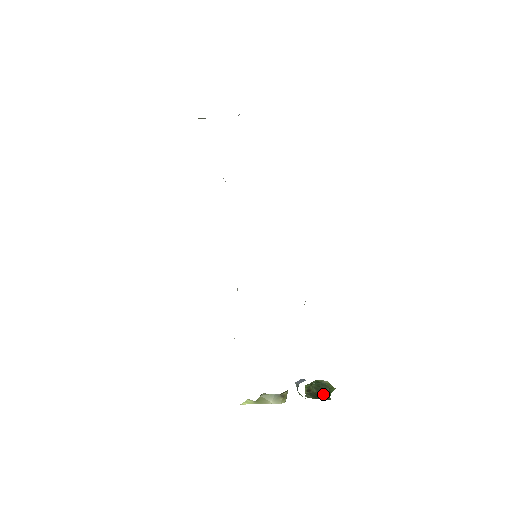
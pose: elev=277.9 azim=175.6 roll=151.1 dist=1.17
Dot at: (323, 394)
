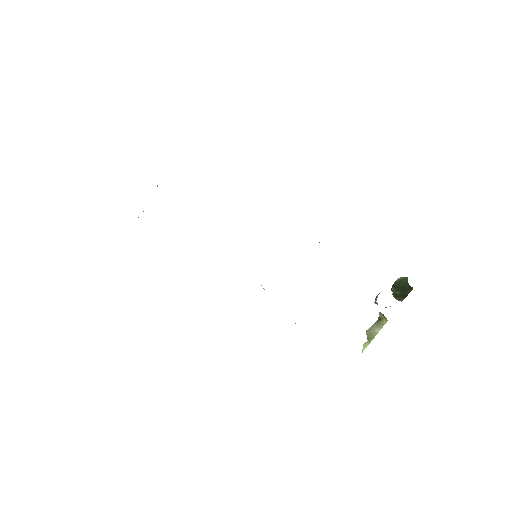
Dot at: (405, 289)
